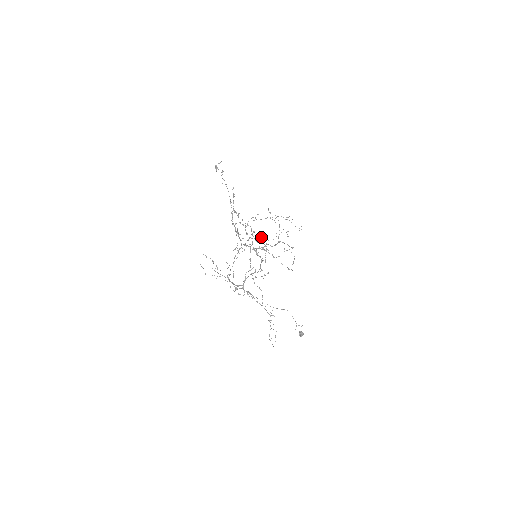
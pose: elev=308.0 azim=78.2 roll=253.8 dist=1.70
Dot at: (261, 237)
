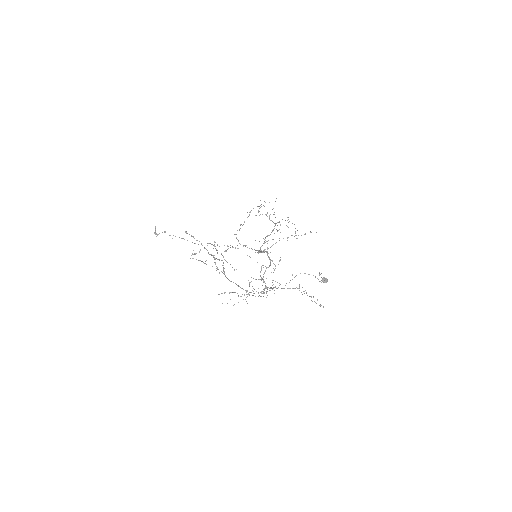
Dot at: (227, 245)
